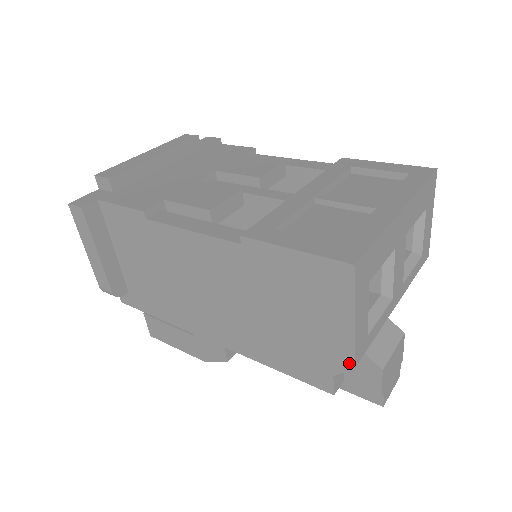
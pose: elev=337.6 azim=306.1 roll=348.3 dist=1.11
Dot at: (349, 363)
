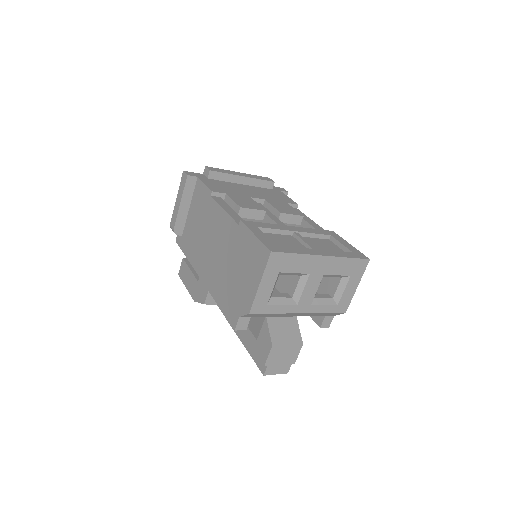
Dot at: (248, 310)
